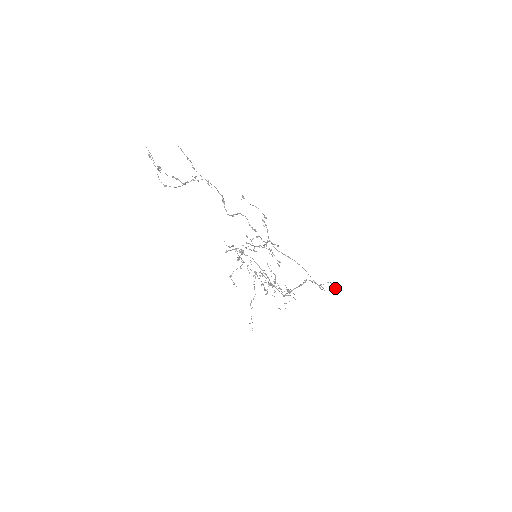
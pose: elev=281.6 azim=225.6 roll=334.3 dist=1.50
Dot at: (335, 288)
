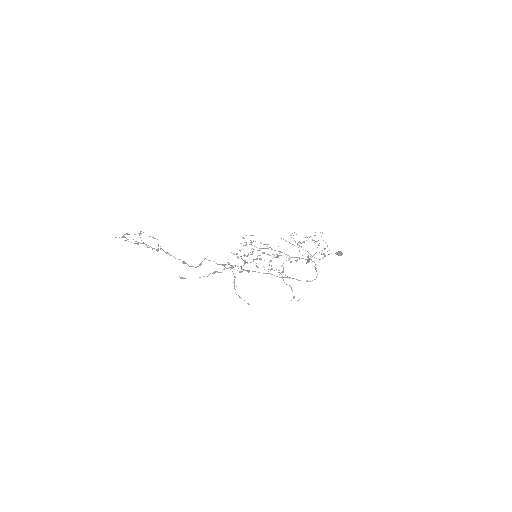
Dot at: occluded
